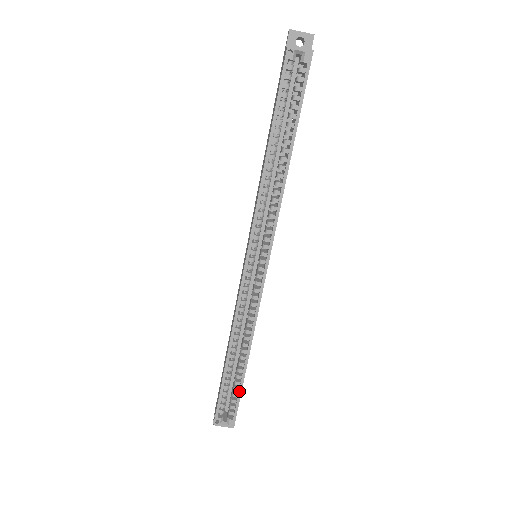
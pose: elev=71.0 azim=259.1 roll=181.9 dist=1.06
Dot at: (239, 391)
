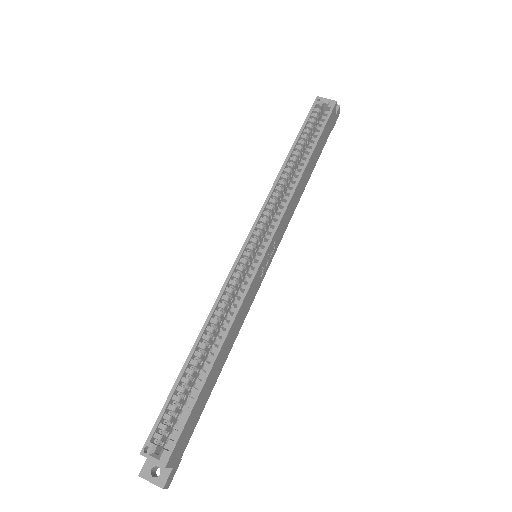
Dot at: (191, 404)
